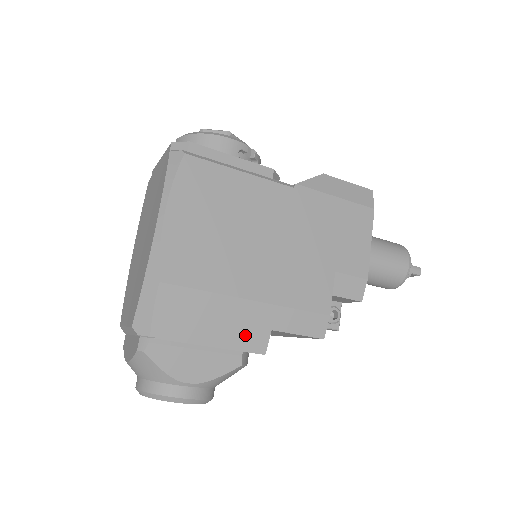
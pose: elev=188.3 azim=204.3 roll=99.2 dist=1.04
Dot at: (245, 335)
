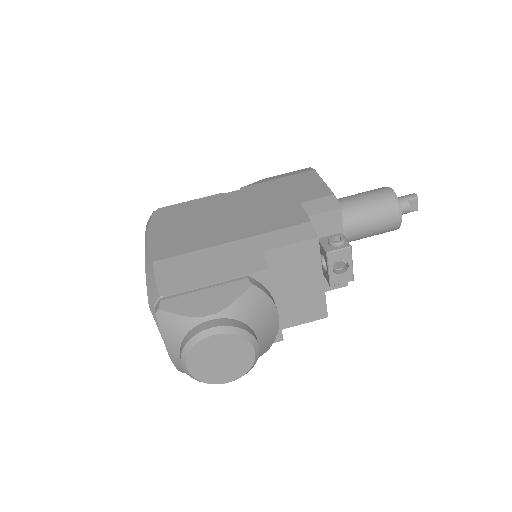
Dot at: (241, 264)
